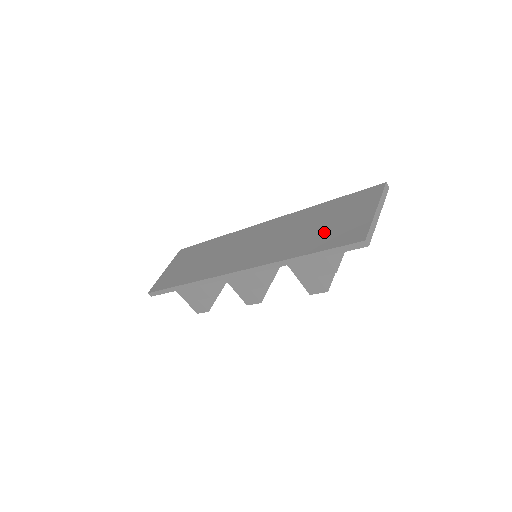
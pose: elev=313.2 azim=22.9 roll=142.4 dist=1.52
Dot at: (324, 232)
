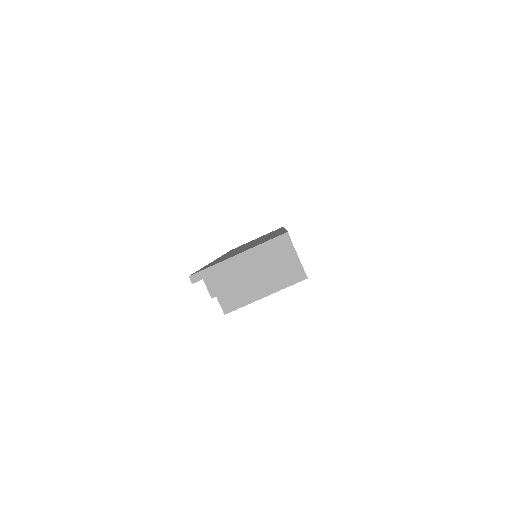
Dot at: (228, 256)
